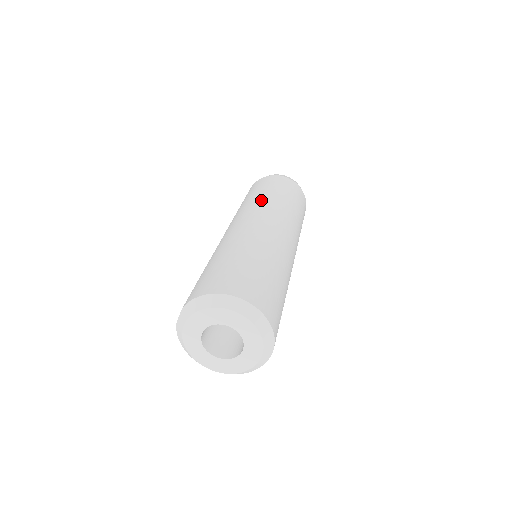
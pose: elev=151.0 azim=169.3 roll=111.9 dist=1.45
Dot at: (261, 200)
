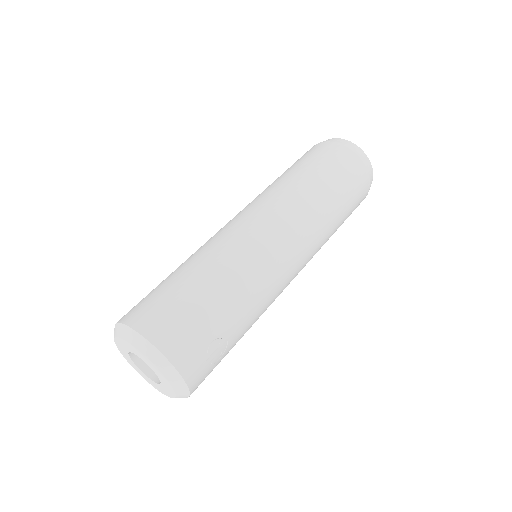
Dot at: (269, 187)
